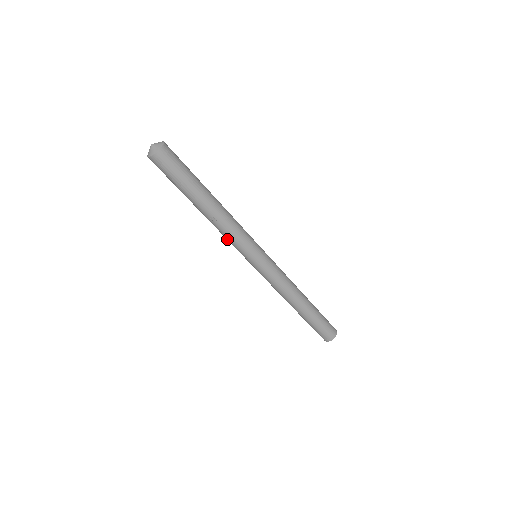
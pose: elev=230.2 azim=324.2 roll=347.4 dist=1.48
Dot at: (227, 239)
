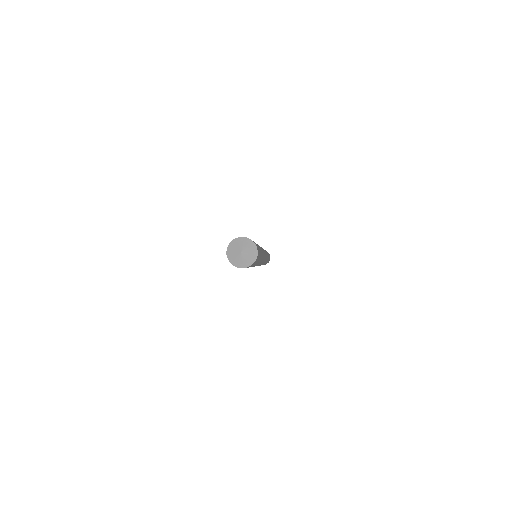
Dot at: occluded
